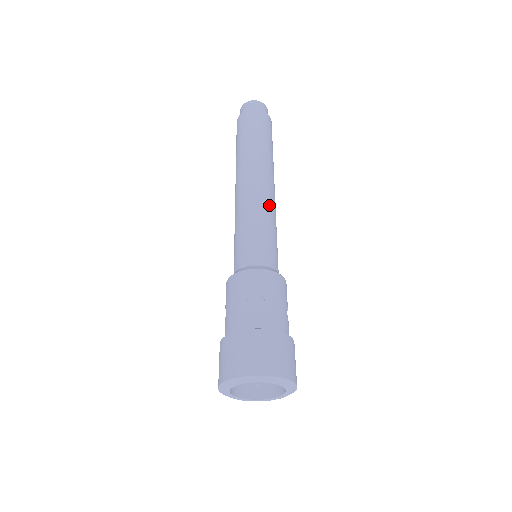
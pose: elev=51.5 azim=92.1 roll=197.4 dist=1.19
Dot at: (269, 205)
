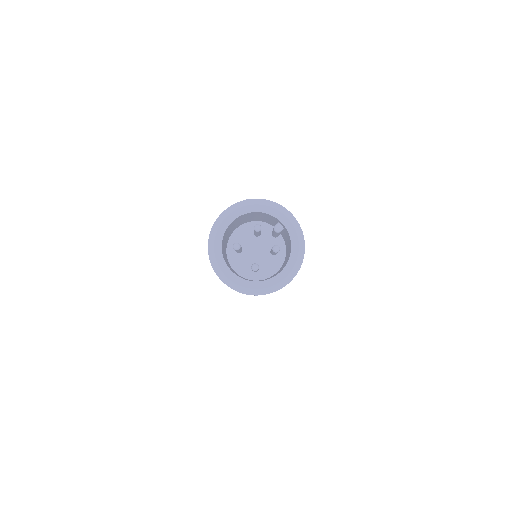
Dot at: occluded
